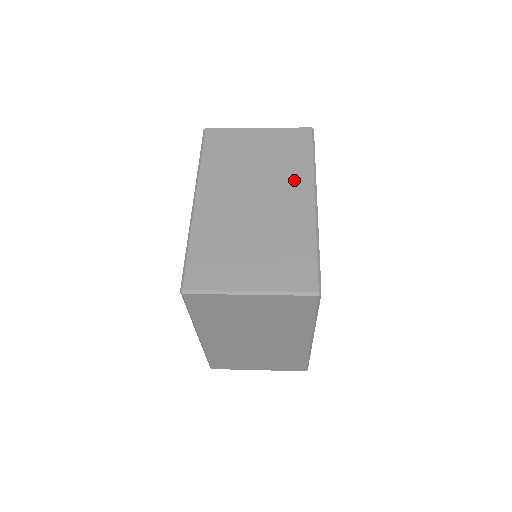
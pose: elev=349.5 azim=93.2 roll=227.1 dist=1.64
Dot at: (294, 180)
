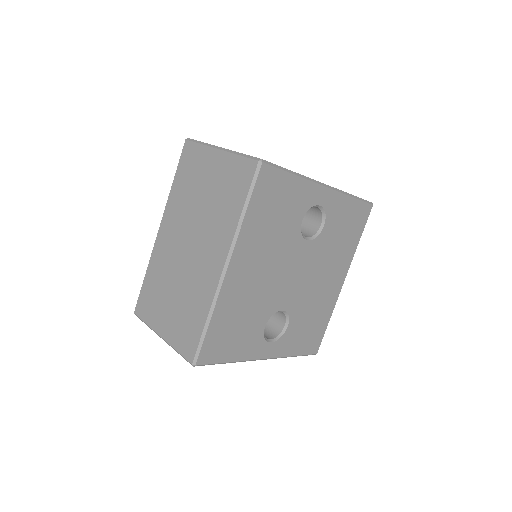
Dot at: (219, 235)
